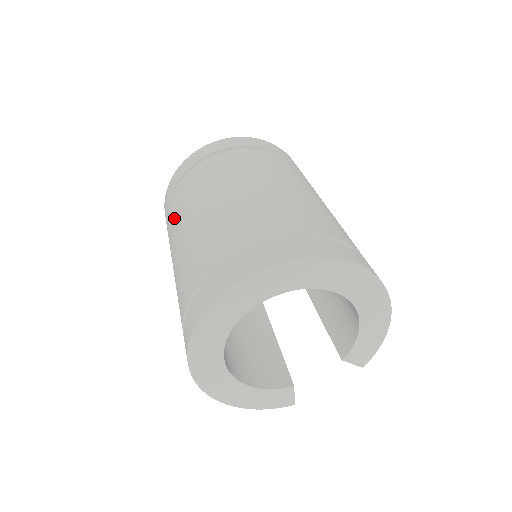
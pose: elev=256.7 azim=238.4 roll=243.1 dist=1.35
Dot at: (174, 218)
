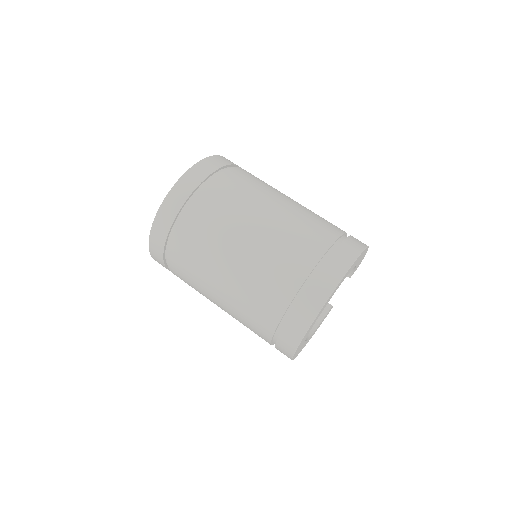
Dot at: (192, 282)
